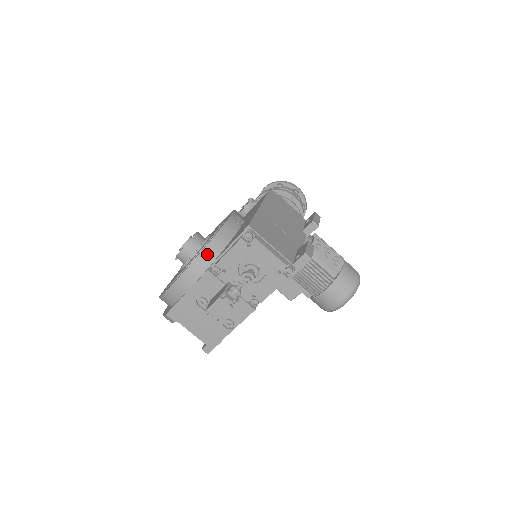
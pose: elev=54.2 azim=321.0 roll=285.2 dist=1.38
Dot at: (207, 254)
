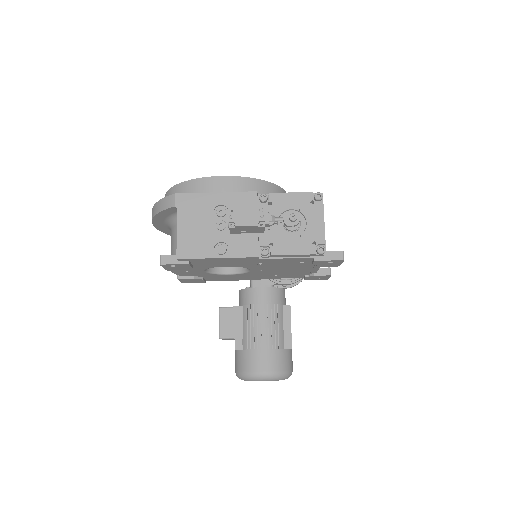
Dot at: (263, 186)
